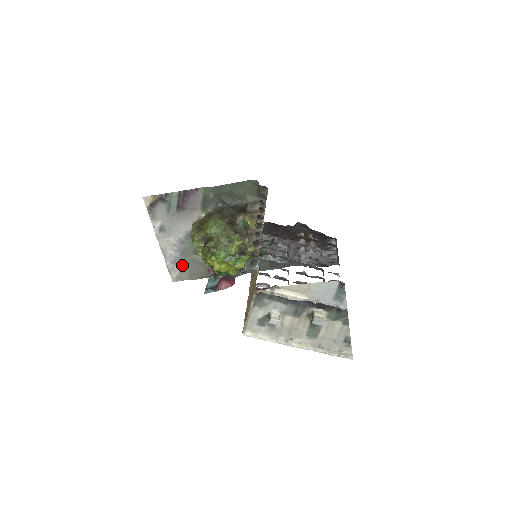
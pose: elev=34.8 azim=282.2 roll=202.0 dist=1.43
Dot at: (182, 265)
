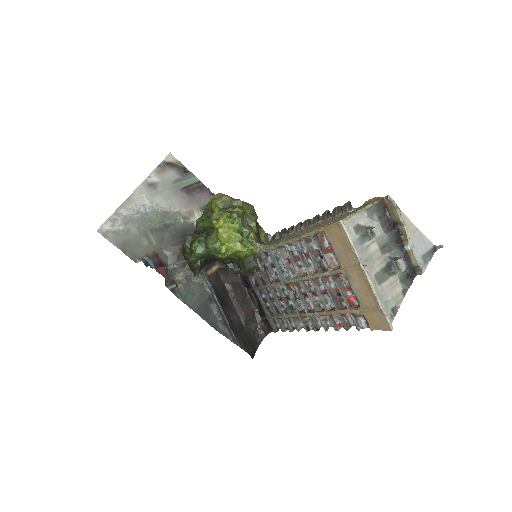
Dot at: (127, 227)
